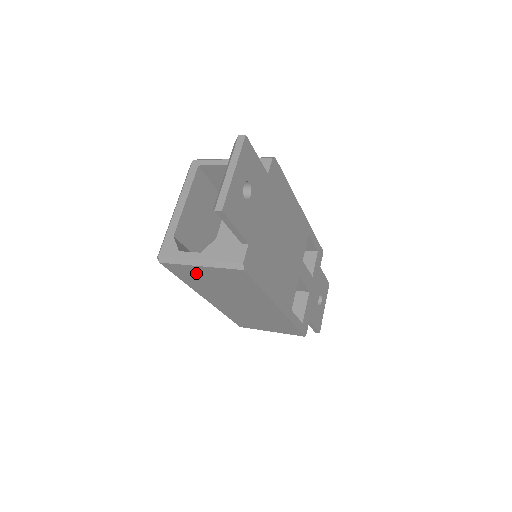
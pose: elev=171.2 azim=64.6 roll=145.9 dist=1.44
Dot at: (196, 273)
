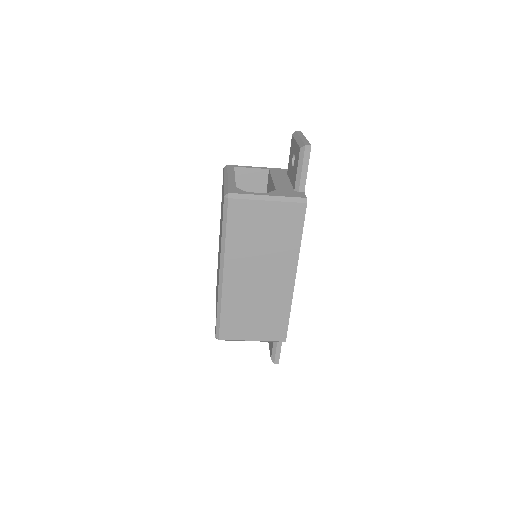
Dot at: (254, 215)
